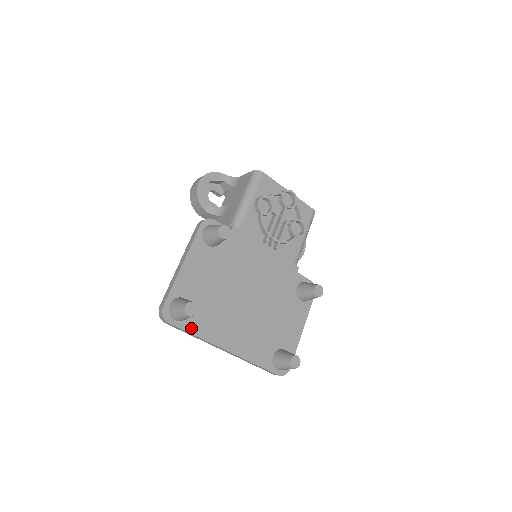
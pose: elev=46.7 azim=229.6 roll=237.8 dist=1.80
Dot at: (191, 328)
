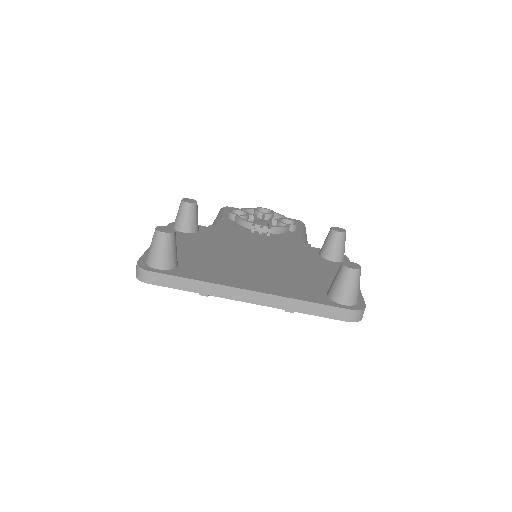
Dot at: (184, 275)
